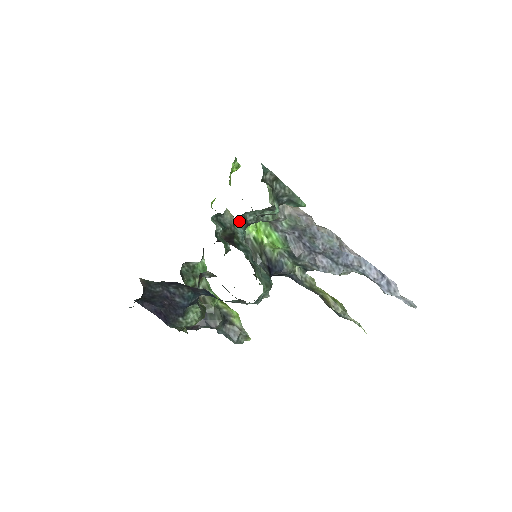
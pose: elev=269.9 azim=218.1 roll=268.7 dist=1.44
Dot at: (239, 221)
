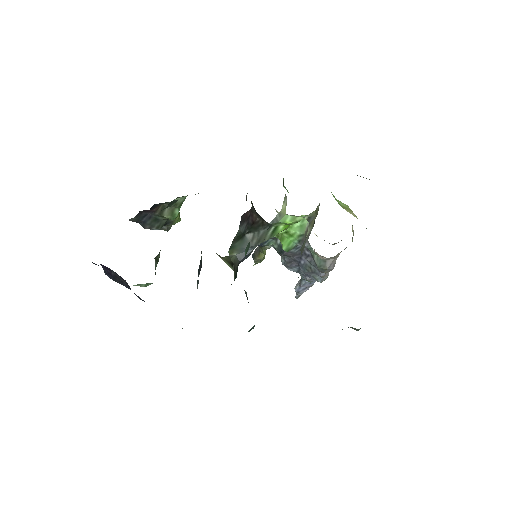
Dot at: occluded
